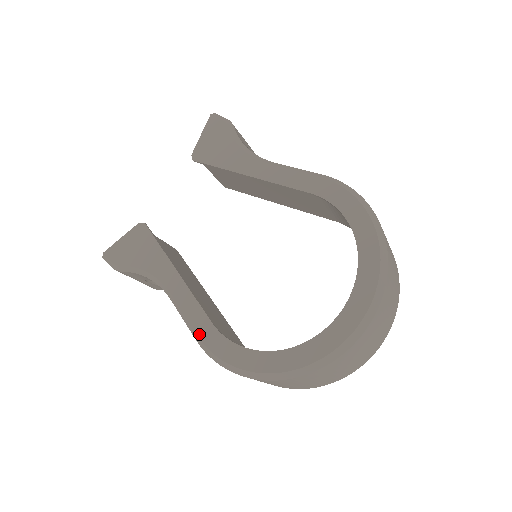
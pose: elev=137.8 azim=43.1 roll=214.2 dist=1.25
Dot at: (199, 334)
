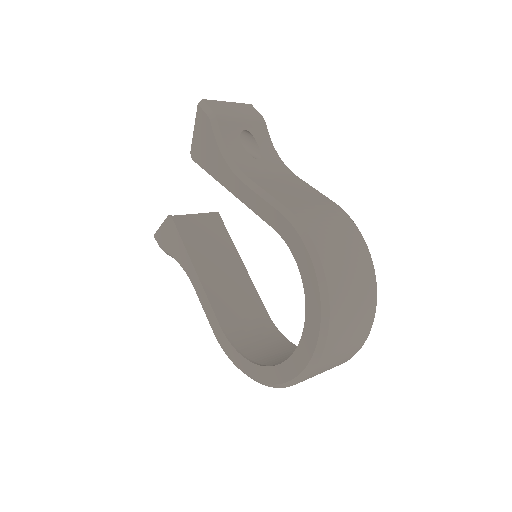
Dot at: (213, 330)
